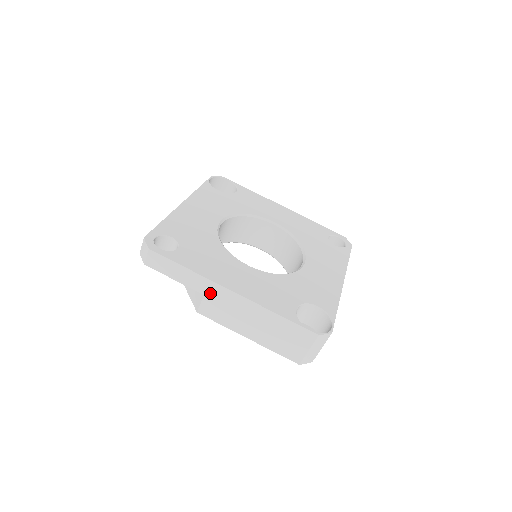
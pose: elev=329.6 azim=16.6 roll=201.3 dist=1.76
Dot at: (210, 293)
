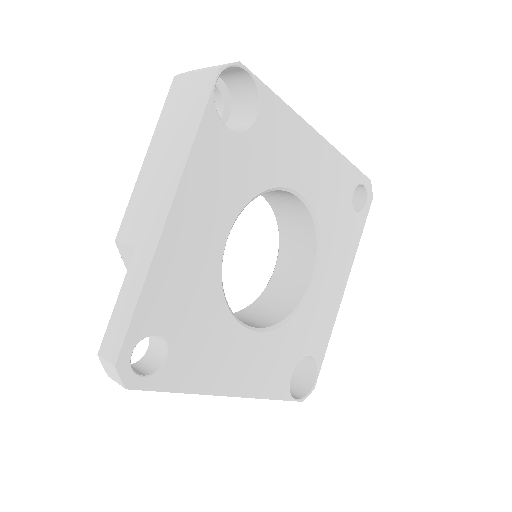
Dot at: occluded
